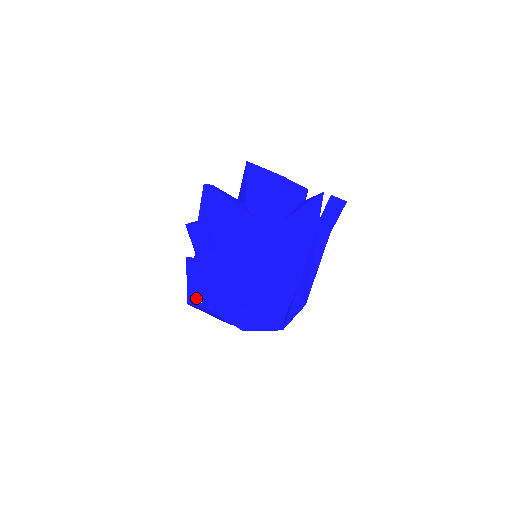
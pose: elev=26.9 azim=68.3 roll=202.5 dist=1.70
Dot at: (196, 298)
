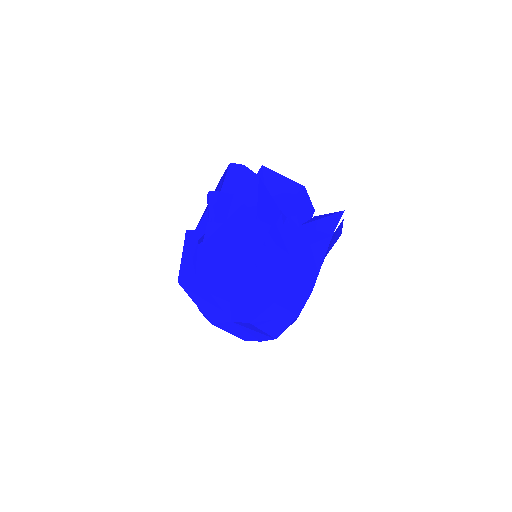
Dot at: (219, 266)
